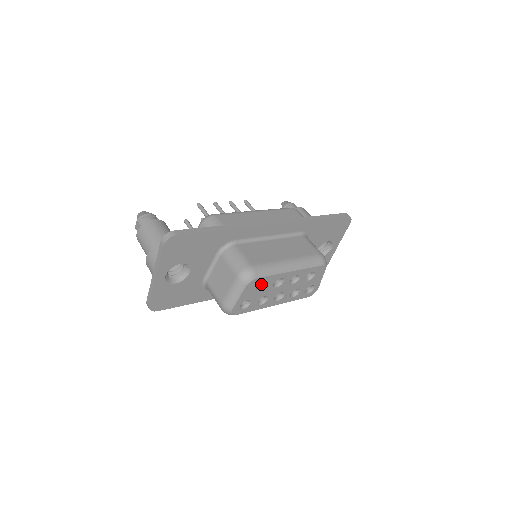
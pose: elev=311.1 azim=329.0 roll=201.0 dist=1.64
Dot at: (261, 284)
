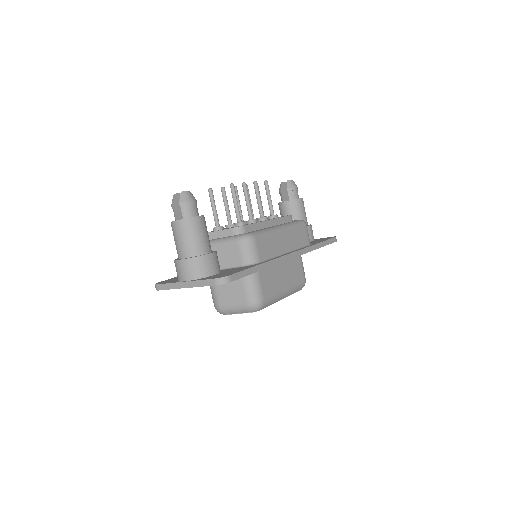
Dot at: occluded
